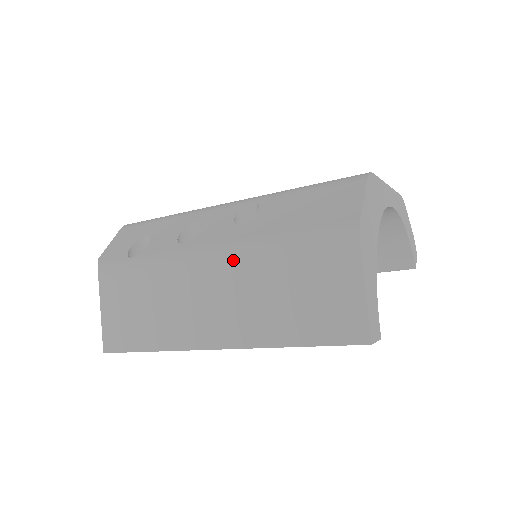
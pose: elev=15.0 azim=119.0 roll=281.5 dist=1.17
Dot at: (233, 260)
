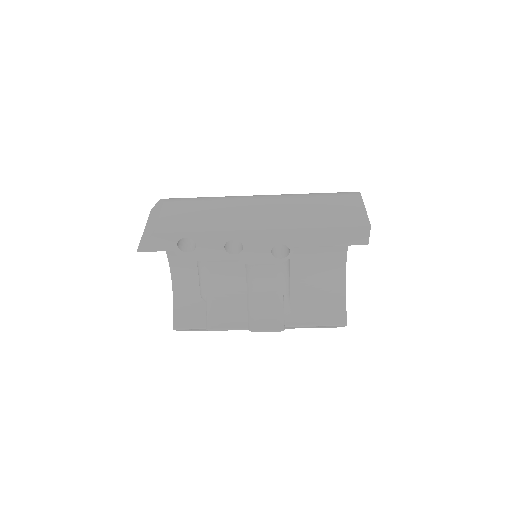
Dot at: (280, 196)
